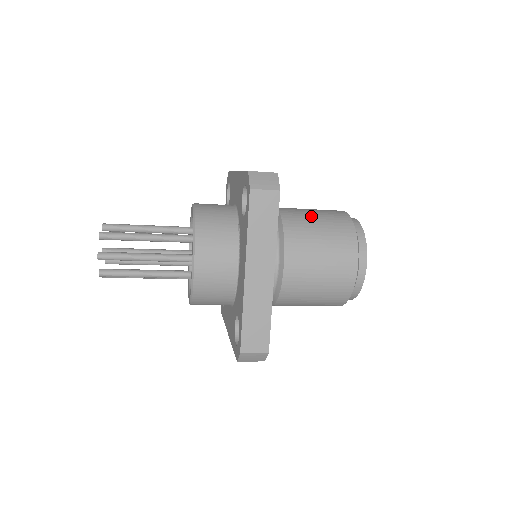
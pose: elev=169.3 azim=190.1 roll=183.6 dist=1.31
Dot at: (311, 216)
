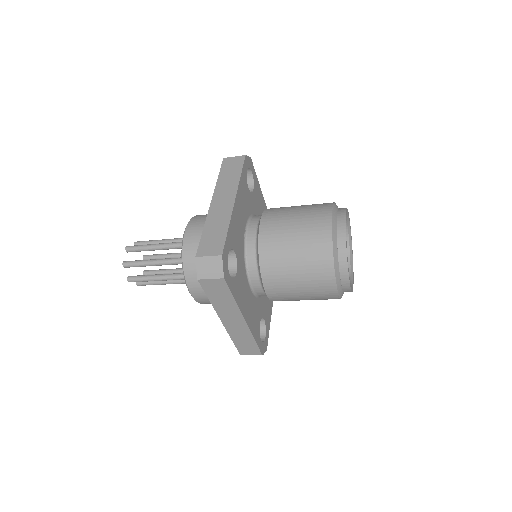
Dot at: (289, 241)
